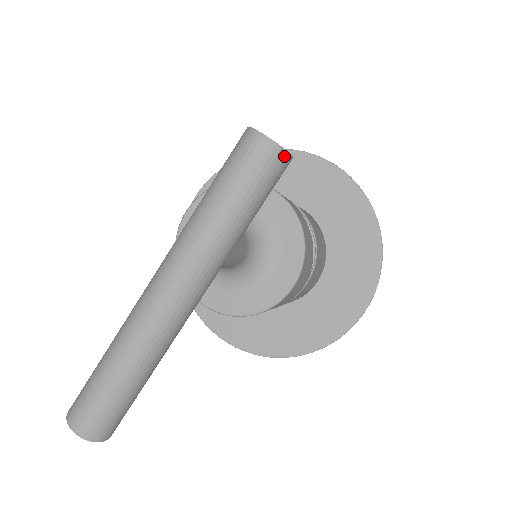
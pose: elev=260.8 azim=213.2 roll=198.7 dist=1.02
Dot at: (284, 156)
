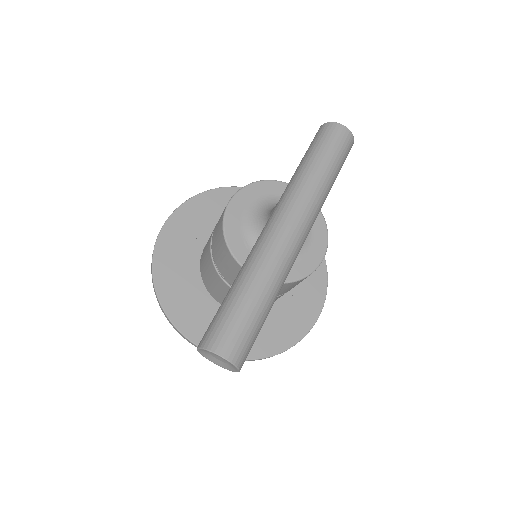
Dot at: (352, 143)
